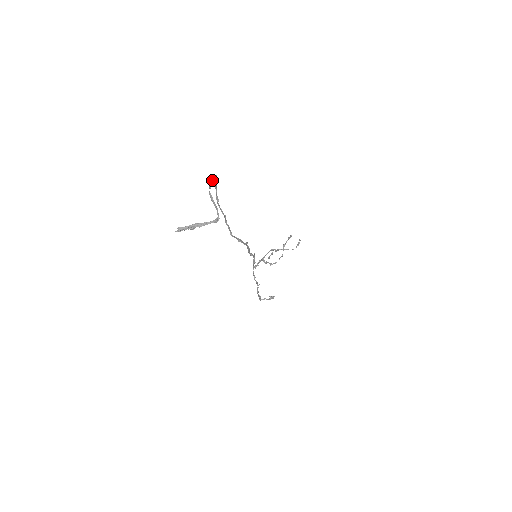
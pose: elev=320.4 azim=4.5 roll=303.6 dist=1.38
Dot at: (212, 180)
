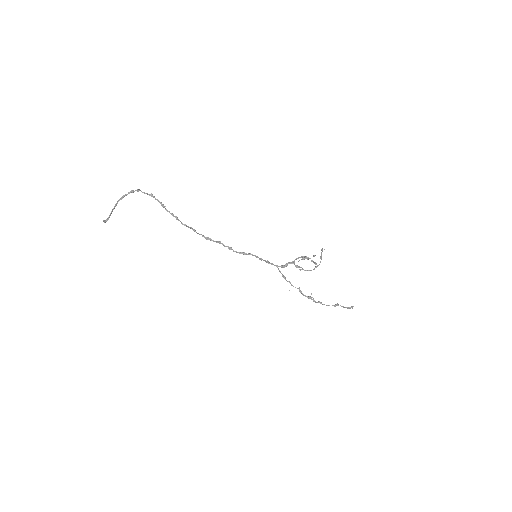
Dot at: (128, 193)
